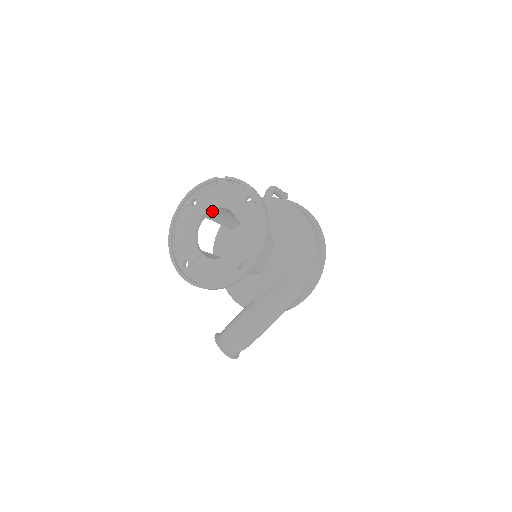
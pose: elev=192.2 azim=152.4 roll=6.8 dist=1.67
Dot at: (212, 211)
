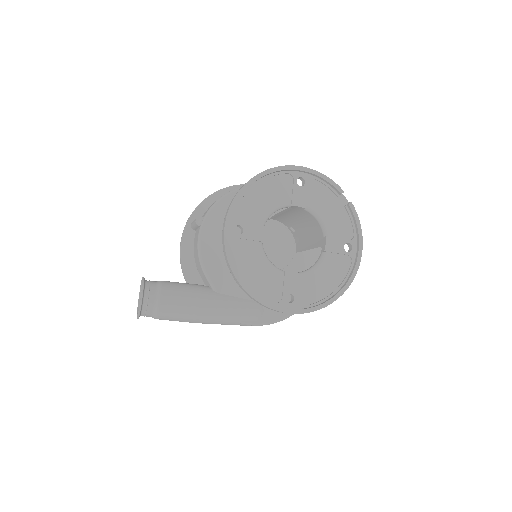
Dot at: (306, 211)
